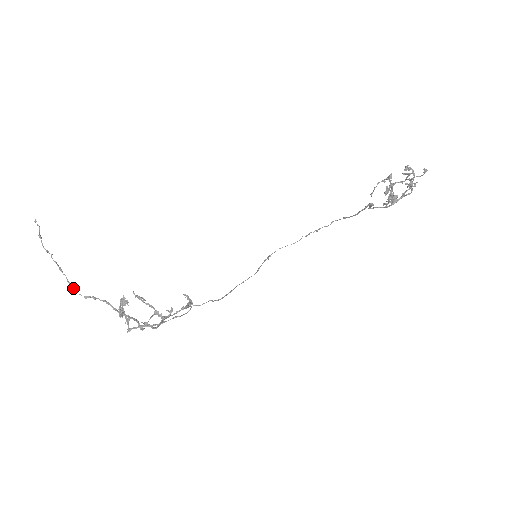
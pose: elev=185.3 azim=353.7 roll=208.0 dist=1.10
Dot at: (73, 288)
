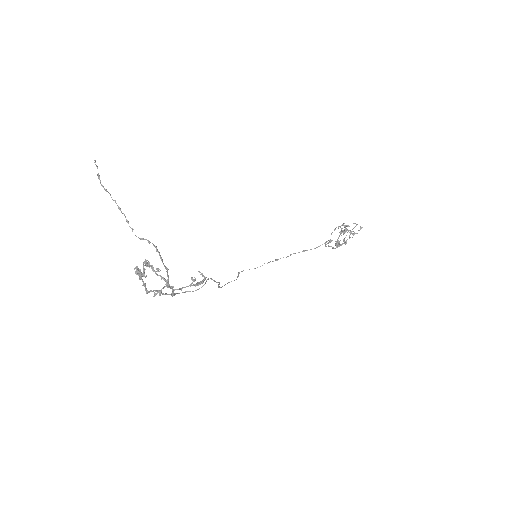
Dot at: occluded
